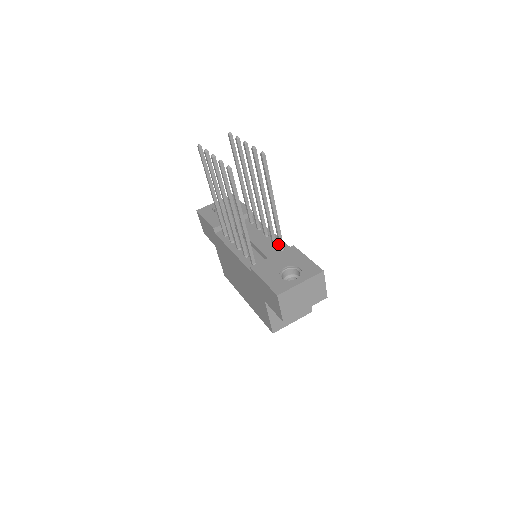
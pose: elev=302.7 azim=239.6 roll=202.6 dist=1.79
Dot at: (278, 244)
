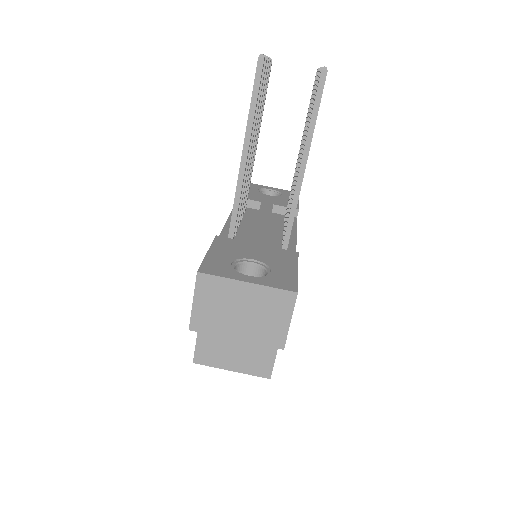
Dot at: occluded
